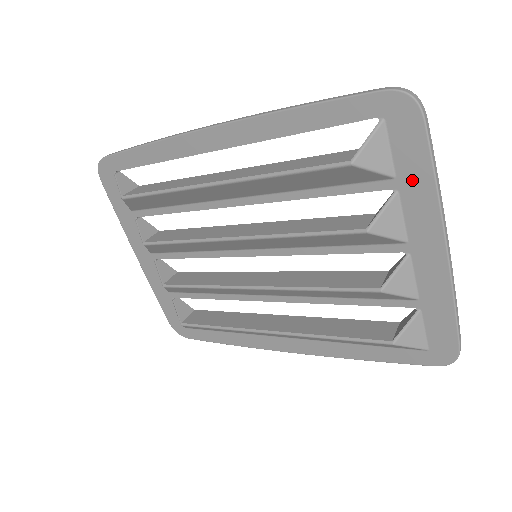
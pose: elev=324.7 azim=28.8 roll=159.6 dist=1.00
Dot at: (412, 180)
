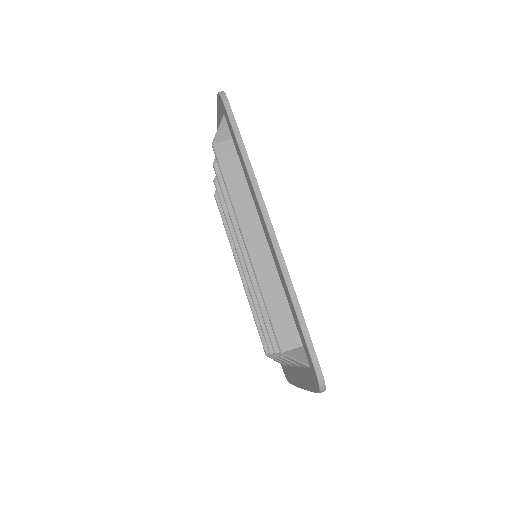
Dot at: (305, 377)
